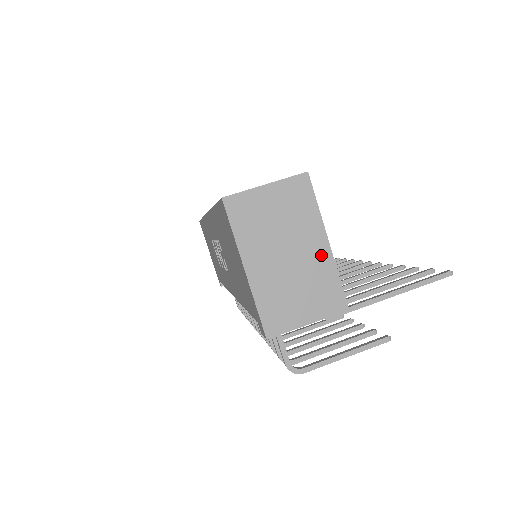
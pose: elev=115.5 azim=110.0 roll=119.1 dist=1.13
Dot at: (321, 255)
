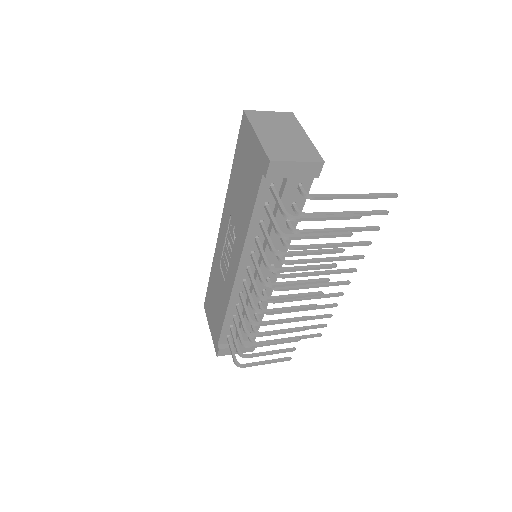
Dot at: (303, 139)
